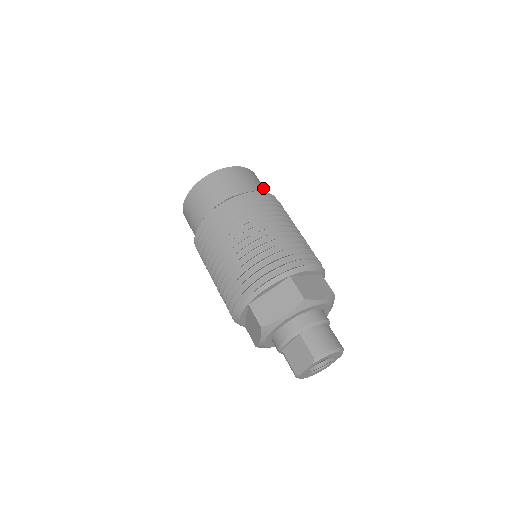
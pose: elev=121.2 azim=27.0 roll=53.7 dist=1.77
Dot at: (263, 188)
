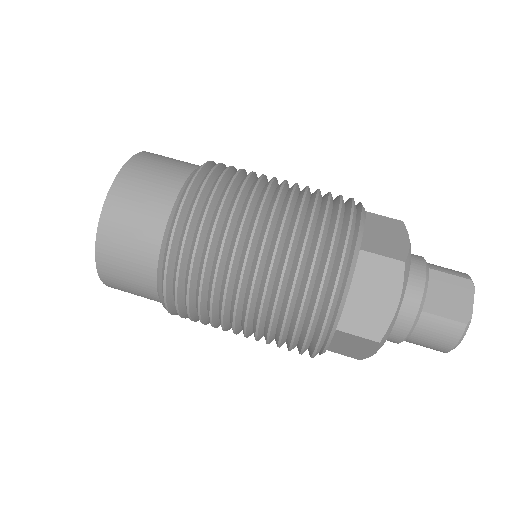
Dot at: occluded
